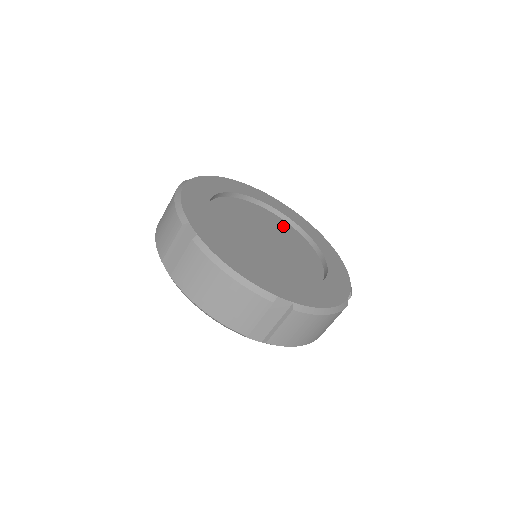
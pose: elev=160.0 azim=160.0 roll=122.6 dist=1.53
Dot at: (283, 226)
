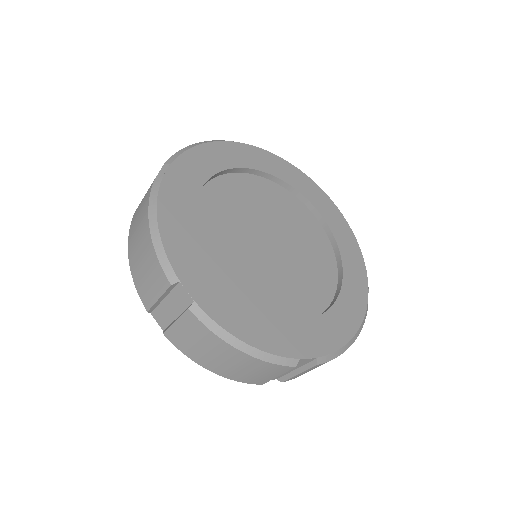
Dot at: (322, 249)
